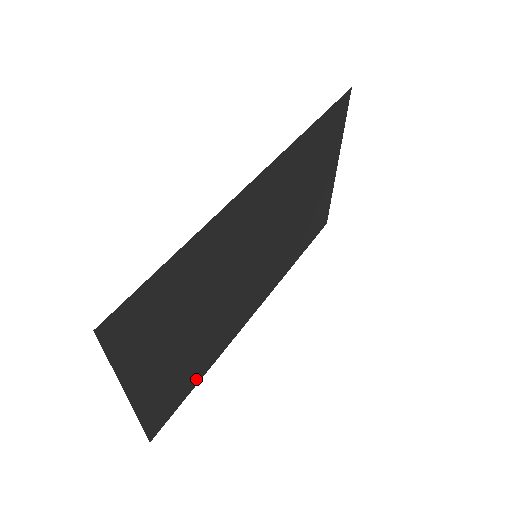
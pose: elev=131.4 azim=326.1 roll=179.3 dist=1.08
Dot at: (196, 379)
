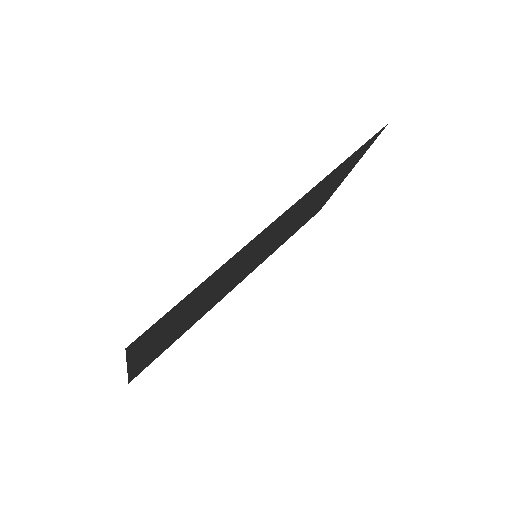
Dot at: (176, 339)
